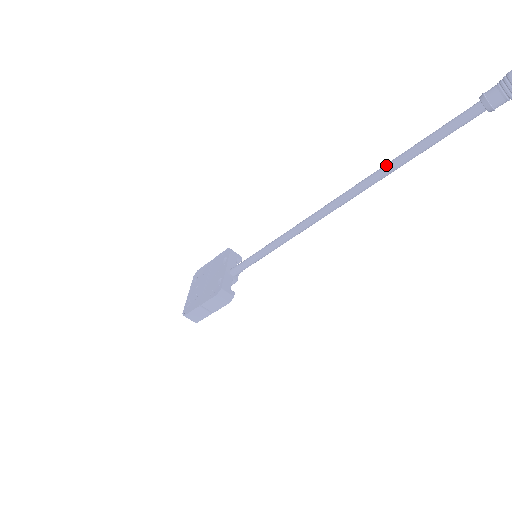
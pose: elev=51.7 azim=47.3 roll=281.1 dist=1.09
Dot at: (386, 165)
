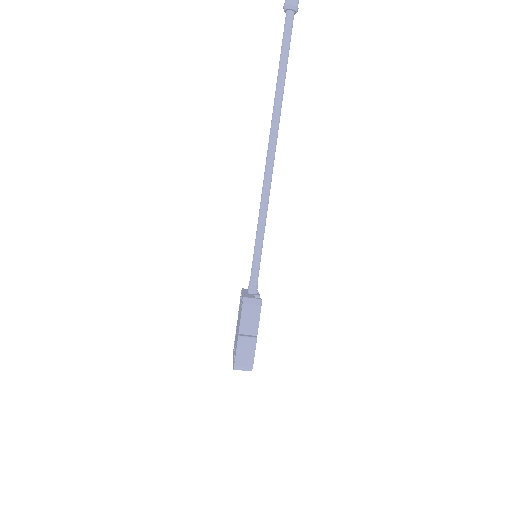
Dot at: (275, 93)
